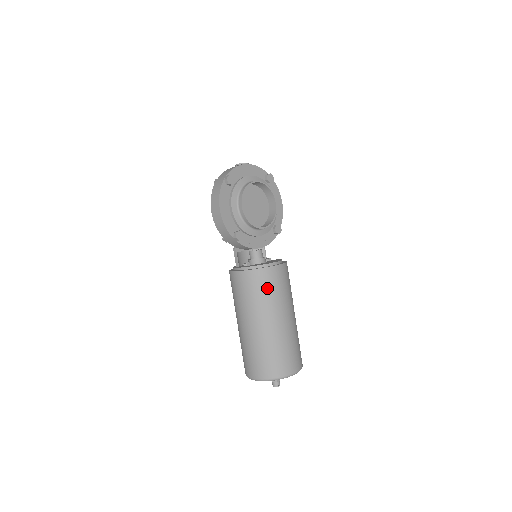
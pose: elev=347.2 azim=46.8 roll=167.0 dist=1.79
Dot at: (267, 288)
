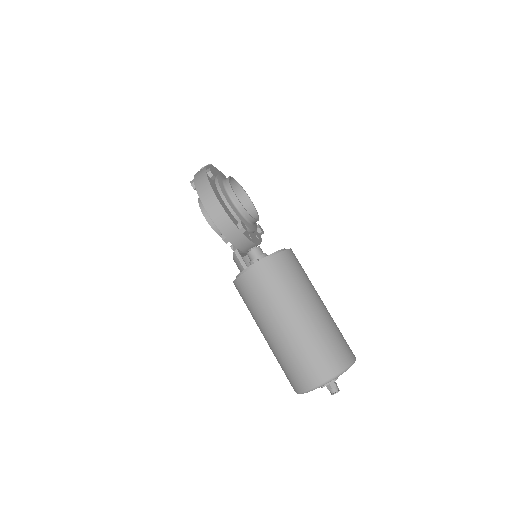
Dot at: (294, 271)
